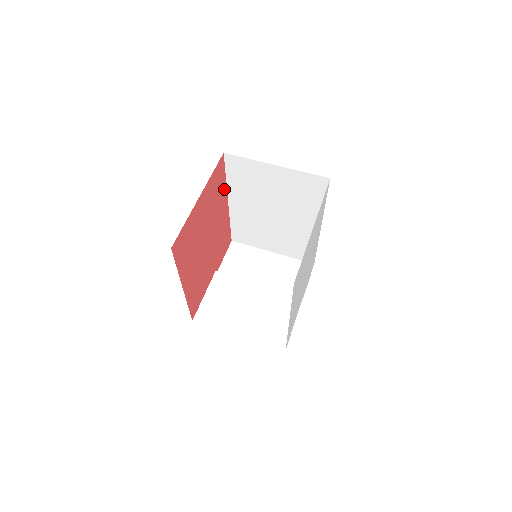
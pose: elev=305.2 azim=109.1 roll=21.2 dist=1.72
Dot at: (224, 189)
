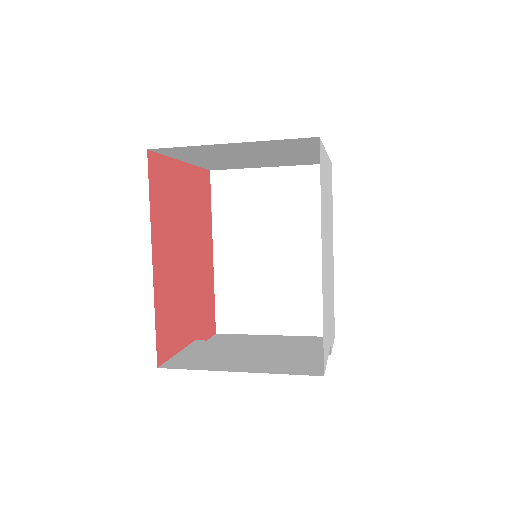
Dot at: (209, 223)
